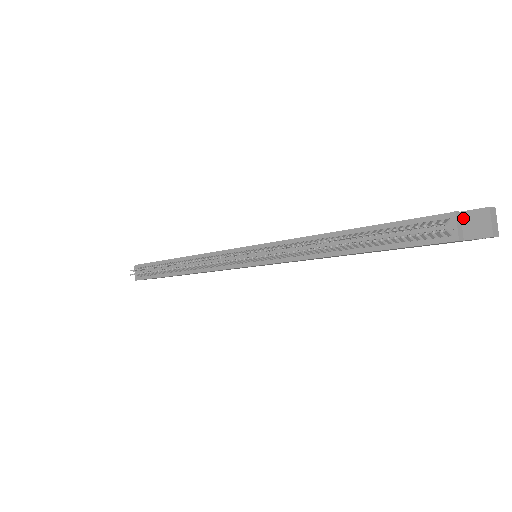
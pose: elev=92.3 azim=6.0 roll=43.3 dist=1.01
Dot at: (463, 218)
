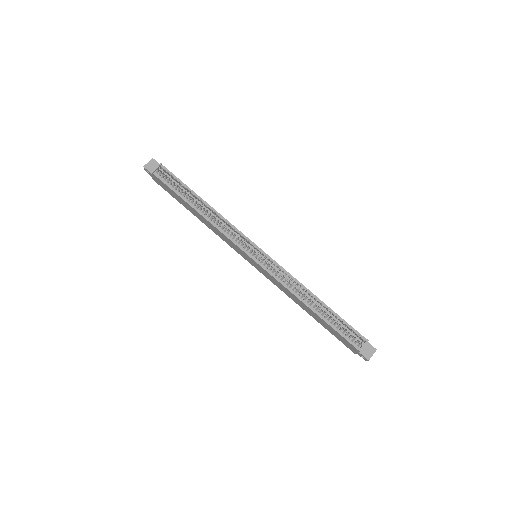
Dot at: (366, 344)
